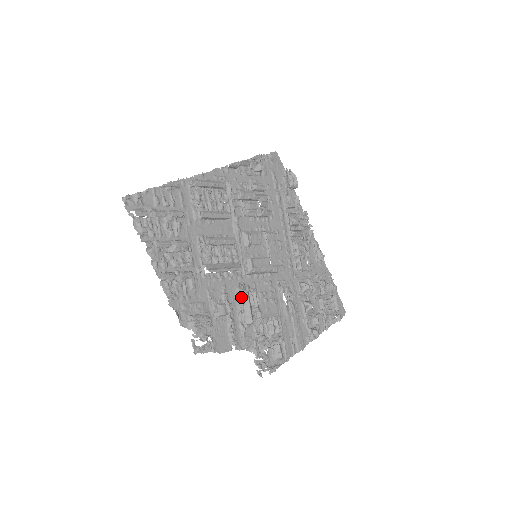
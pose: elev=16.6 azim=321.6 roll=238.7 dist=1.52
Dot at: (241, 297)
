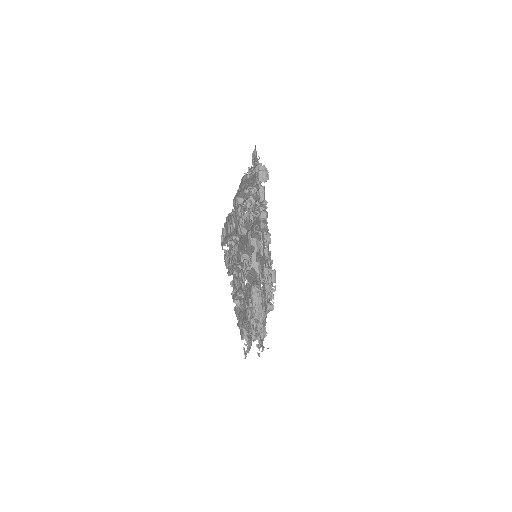
Dot at: (255, 297)
